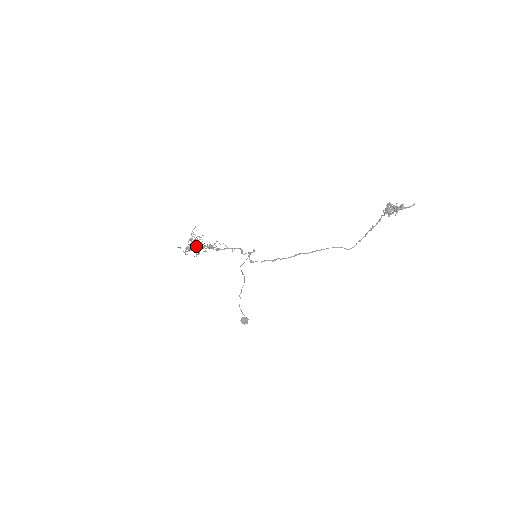
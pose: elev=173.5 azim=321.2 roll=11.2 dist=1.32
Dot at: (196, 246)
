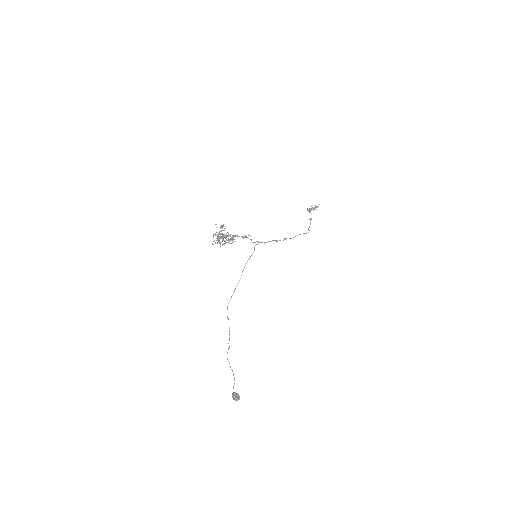
Dot at: (223, 236)
